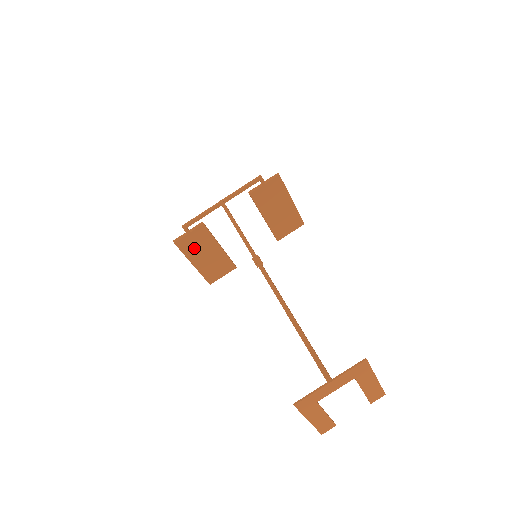
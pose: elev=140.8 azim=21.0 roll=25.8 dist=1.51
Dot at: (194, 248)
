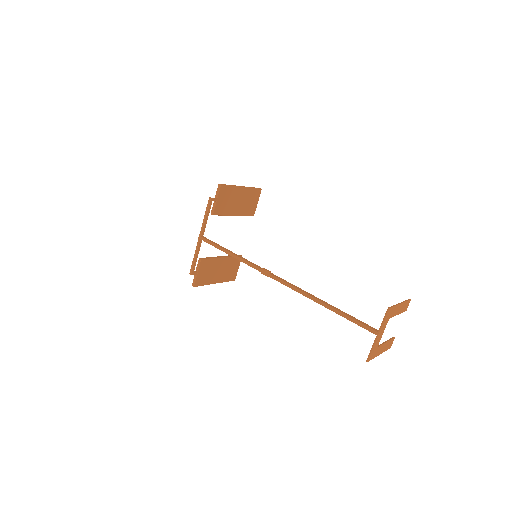
Dot at: (208, 276)
